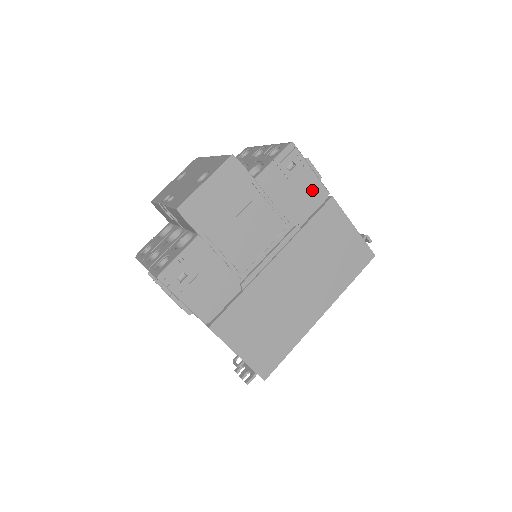
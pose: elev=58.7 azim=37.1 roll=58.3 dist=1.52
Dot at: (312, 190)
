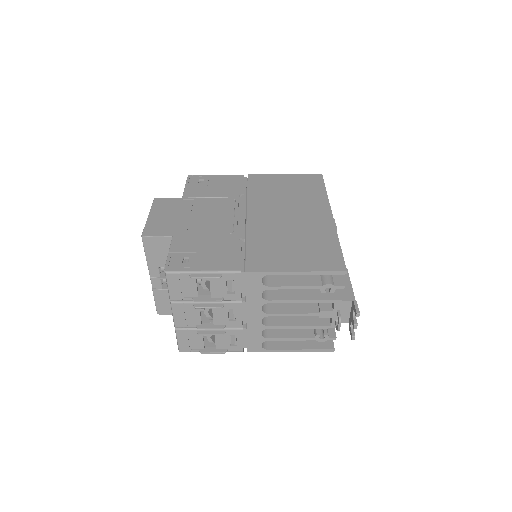
Dot at: (229, 180)
